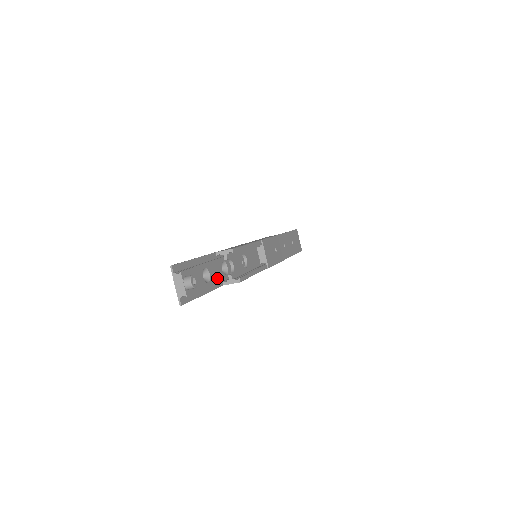
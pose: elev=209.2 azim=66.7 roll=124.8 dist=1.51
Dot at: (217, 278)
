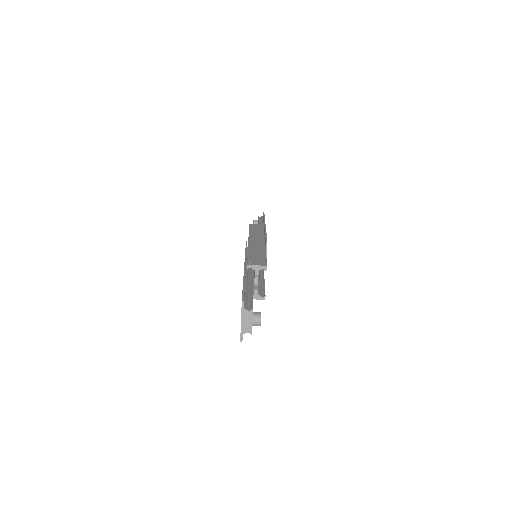
Dot at: occluded
